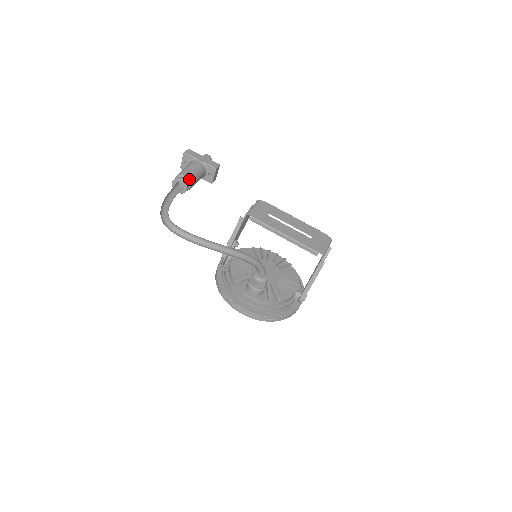
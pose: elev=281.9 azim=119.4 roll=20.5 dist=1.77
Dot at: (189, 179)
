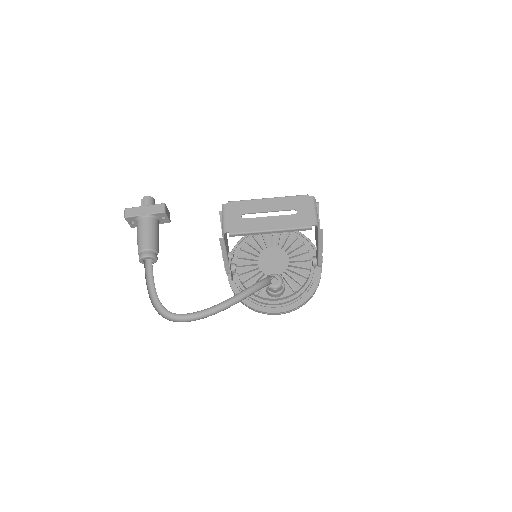
Dot at: (151, 249)
